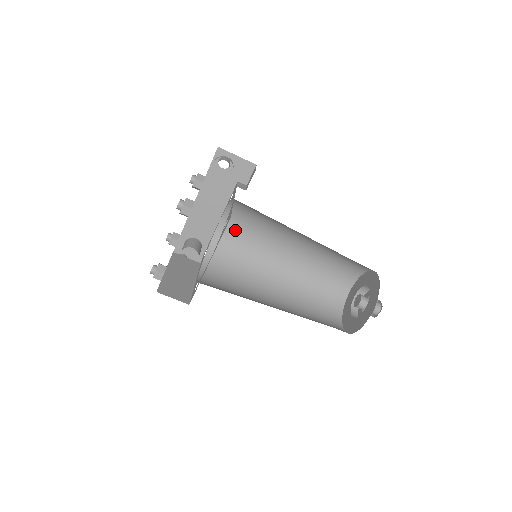
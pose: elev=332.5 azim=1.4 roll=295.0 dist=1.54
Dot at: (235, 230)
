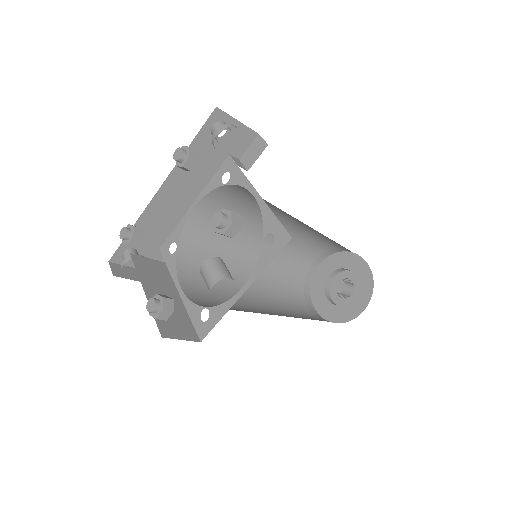
Dot at: (212, 216)
